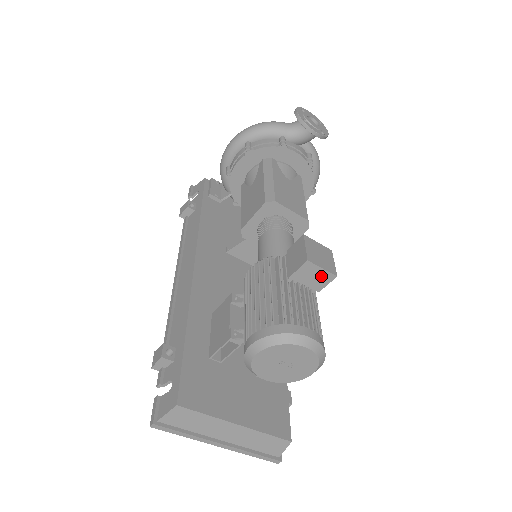
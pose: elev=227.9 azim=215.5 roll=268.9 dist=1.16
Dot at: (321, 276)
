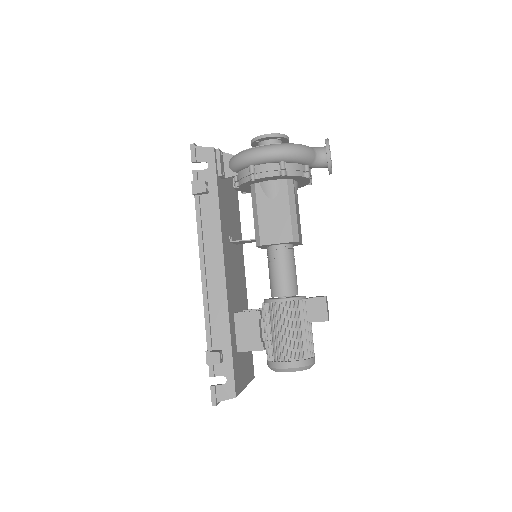
Dot at: occluded
